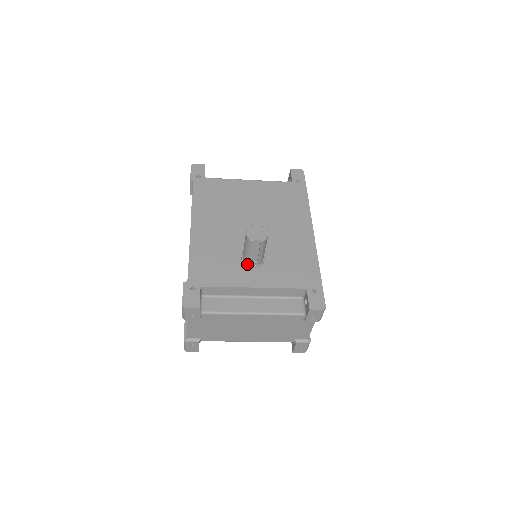
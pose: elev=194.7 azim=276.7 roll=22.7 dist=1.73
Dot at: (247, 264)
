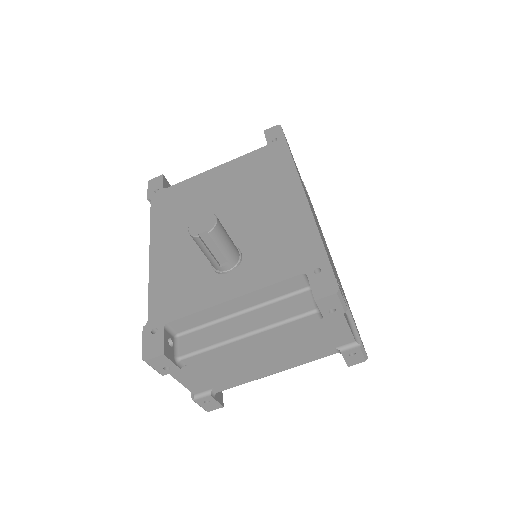
Dot at: (219, 271)
